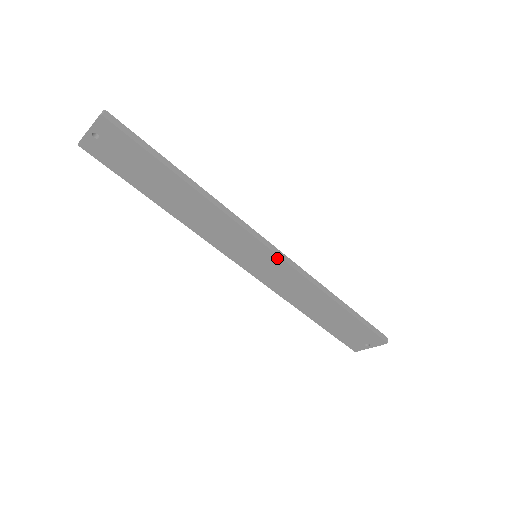
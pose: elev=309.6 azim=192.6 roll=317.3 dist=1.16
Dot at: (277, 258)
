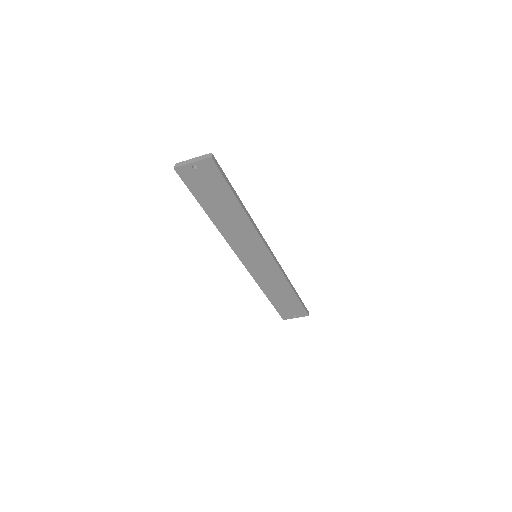
Dot at: (272, 260)
